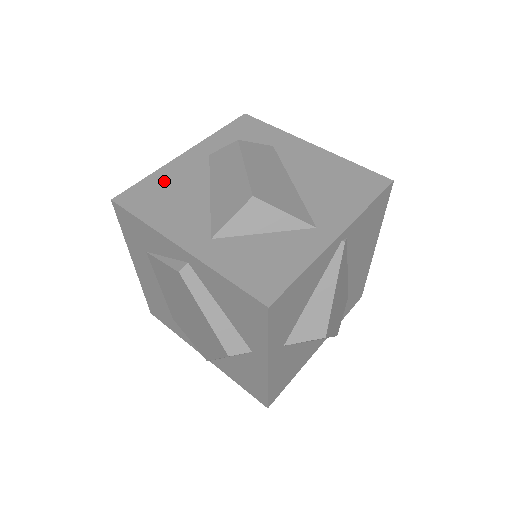
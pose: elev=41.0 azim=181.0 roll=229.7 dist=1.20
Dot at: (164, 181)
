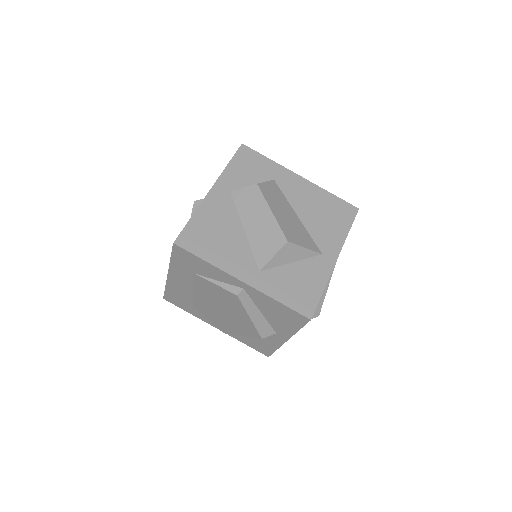
Dot at: (206, 221)
